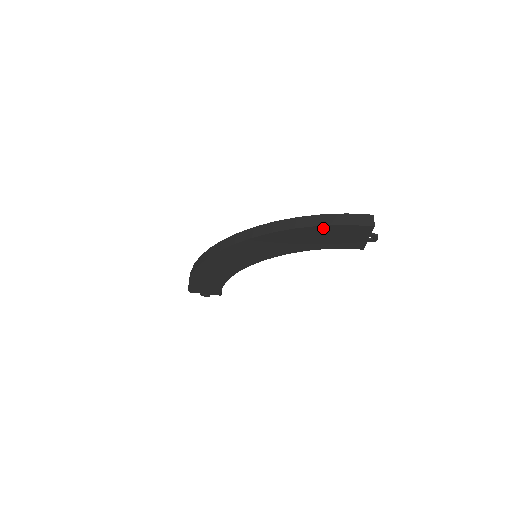
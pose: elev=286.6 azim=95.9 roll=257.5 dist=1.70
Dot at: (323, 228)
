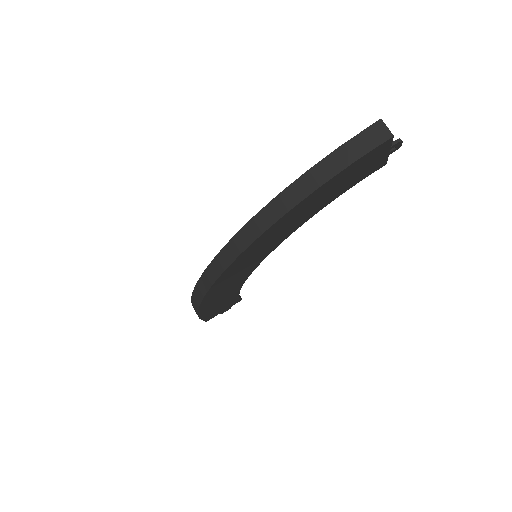
Dot at: (325, 186)
